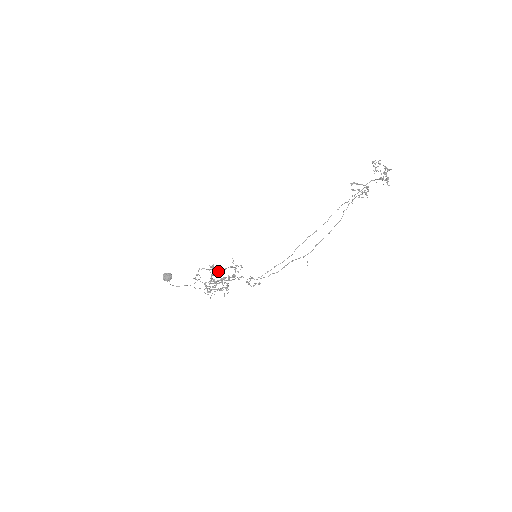
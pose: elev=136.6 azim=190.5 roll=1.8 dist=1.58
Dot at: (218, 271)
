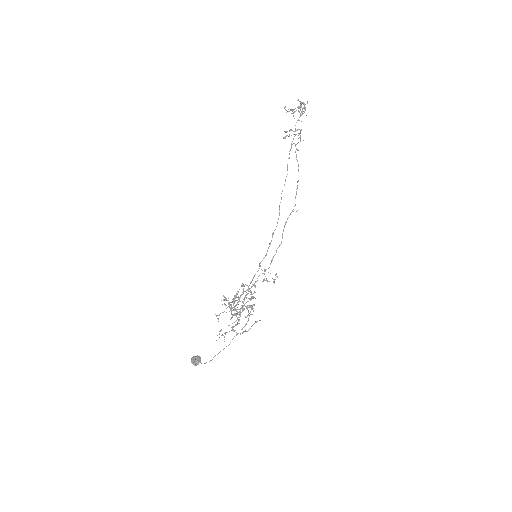
Dot at: (233, 300)
